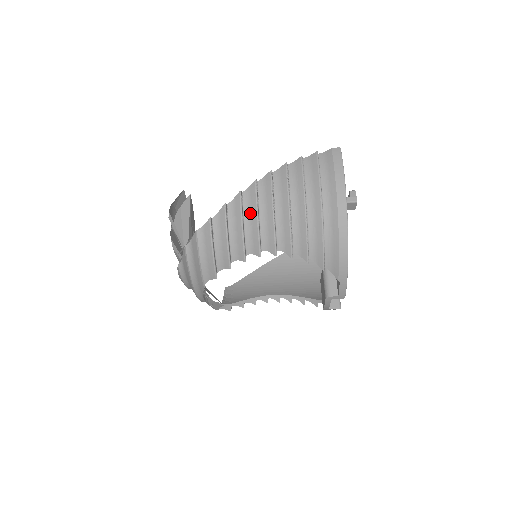
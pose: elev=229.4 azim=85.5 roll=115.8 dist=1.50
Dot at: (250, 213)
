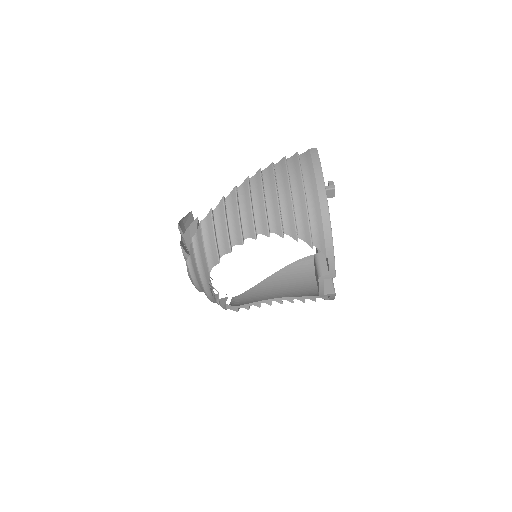
Dot at: (245, 203)
